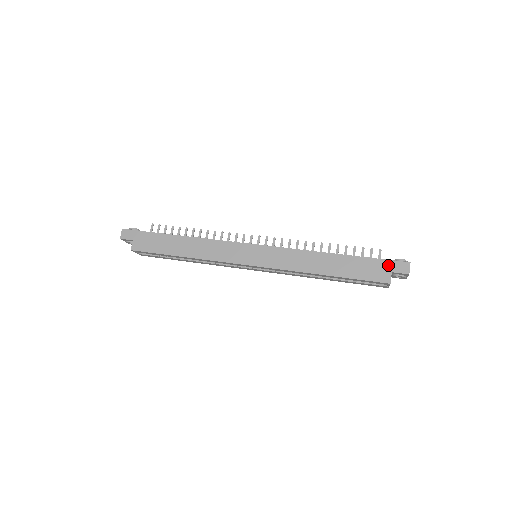
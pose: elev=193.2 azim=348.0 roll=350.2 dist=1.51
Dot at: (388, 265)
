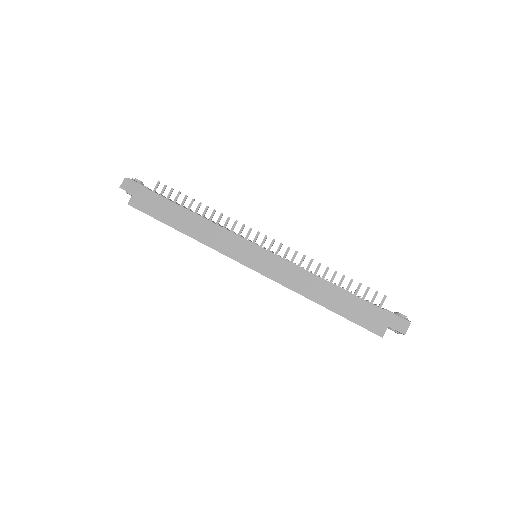
Dot at: (387, 318)
